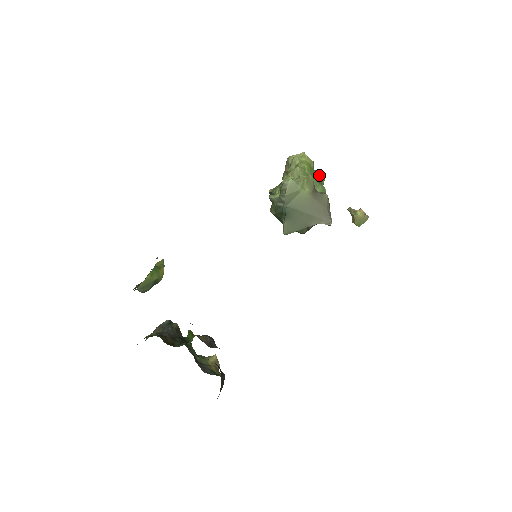
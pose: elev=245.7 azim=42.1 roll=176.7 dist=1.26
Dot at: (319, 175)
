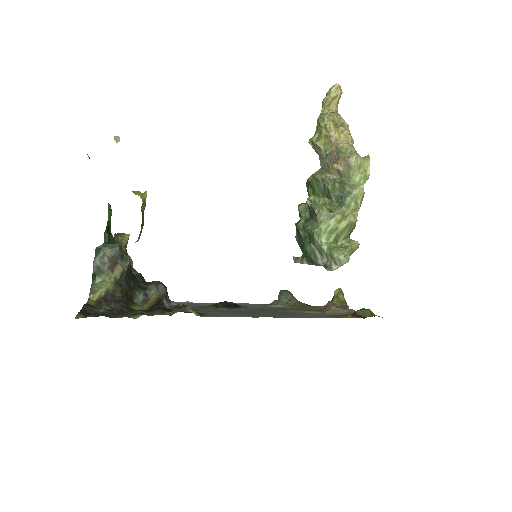
Dot at: occluded
